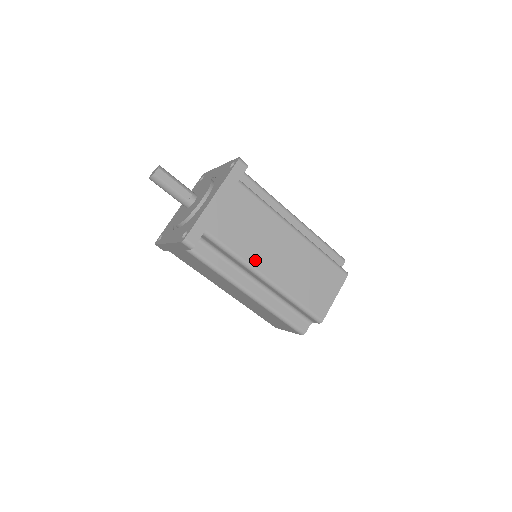
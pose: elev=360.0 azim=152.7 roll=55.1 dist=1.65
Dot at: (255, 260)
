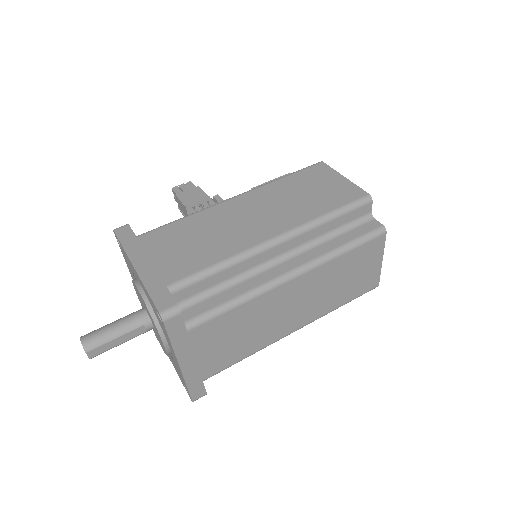
Dot at: (271, 338)
